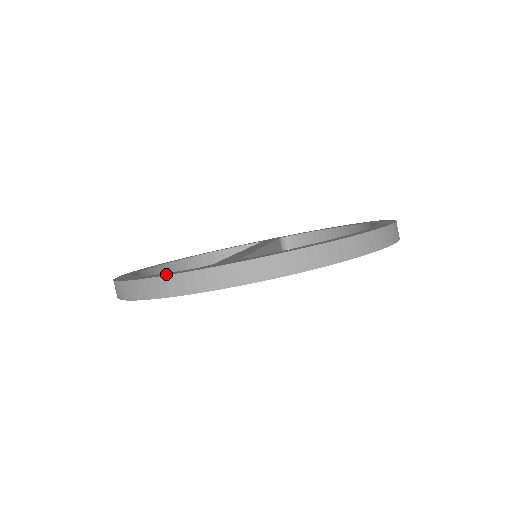
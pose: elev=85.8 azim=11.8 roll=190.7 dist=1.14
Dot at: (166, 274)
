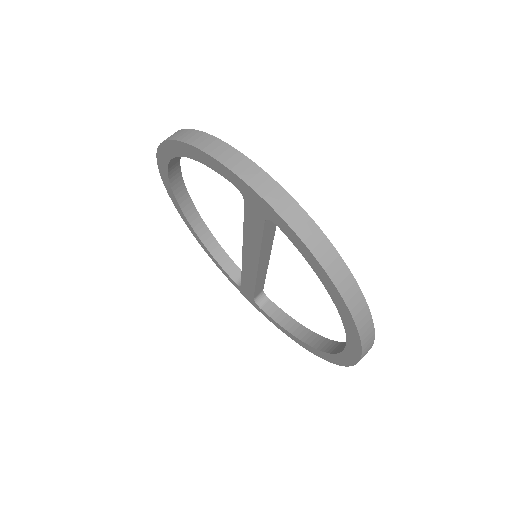
Dot at: occluded
